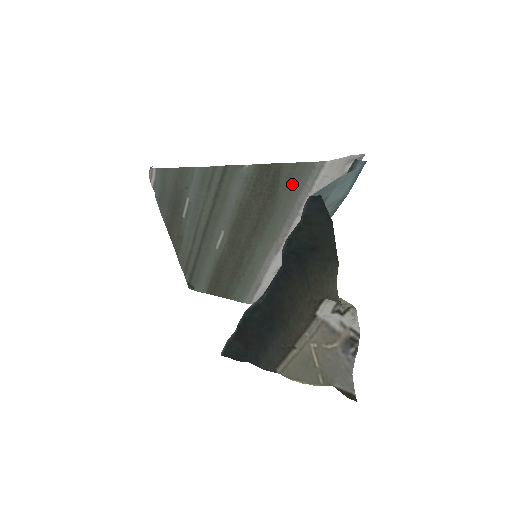
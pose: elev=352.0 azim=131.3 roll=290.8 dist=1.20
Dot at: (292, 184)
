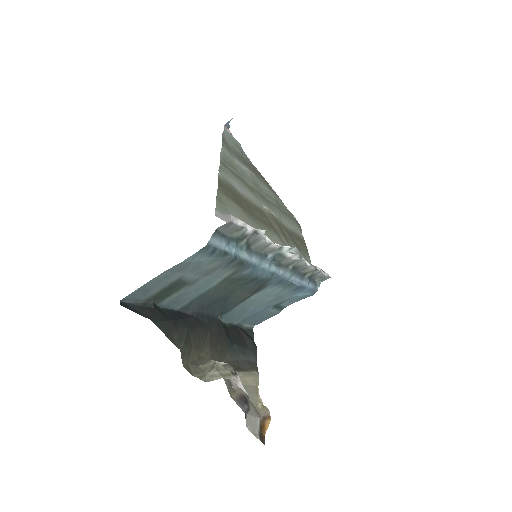
Dot at: (233, 211)
